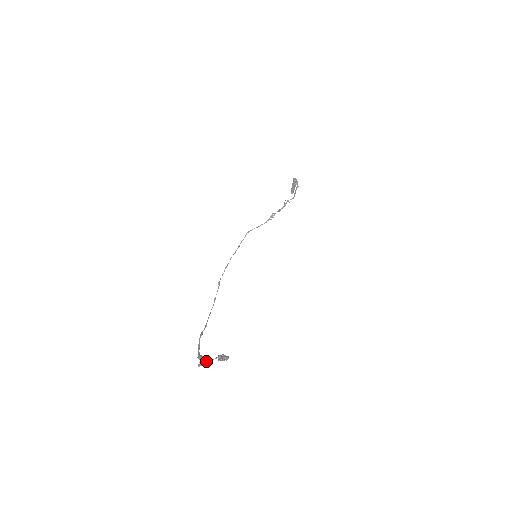
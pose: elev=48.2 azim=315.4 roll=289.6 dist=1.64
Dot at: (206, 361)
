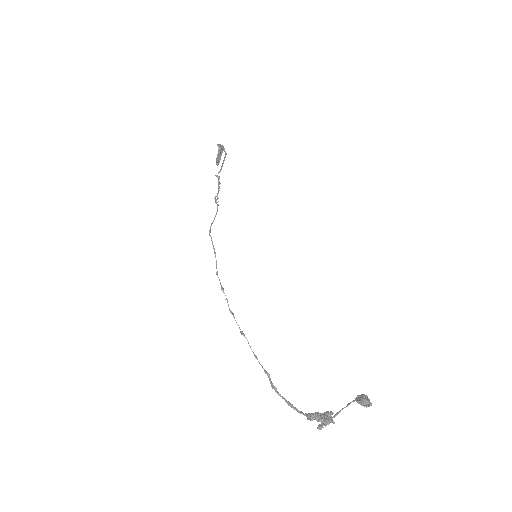
Dot at: (327, 417)
